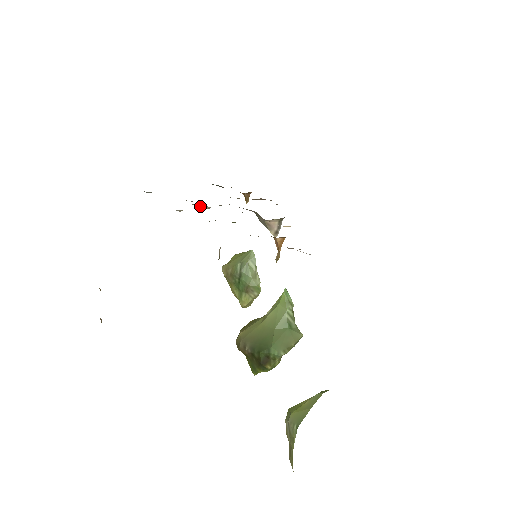
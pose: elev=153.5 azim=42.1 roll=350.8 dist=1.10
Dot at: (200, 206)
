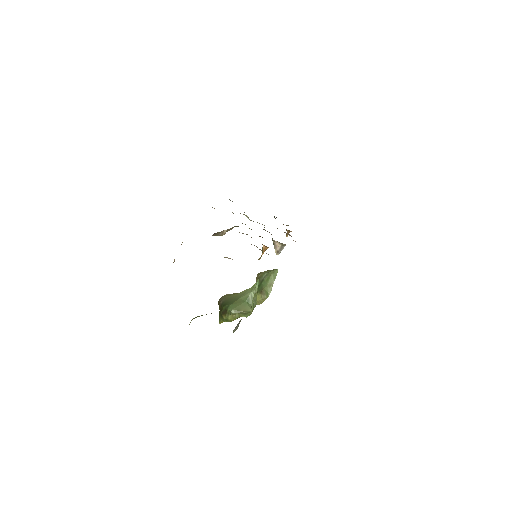
Dot at: (247, 217)
